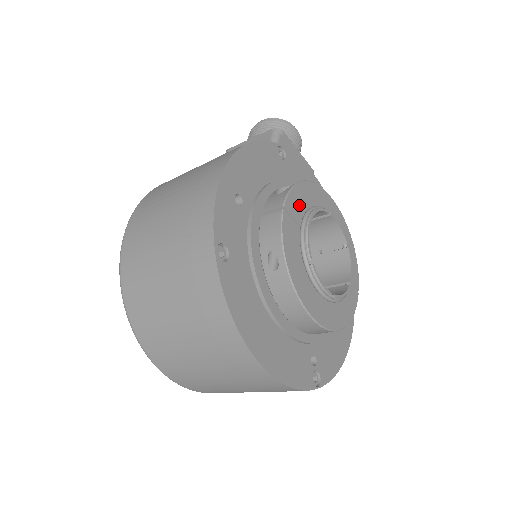
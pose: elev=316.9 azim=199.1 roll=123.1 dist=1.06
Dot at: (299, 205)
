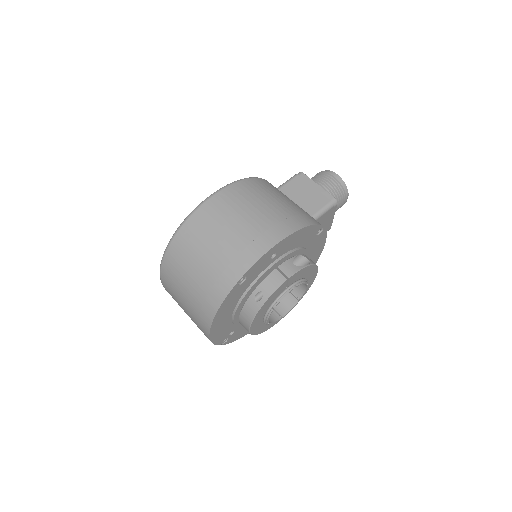
Dot at: (297, 277)
